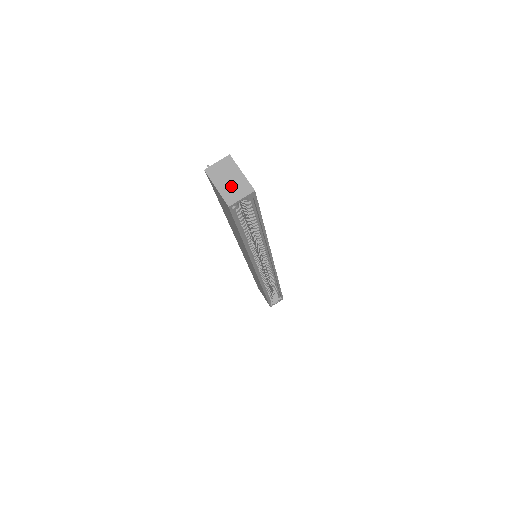
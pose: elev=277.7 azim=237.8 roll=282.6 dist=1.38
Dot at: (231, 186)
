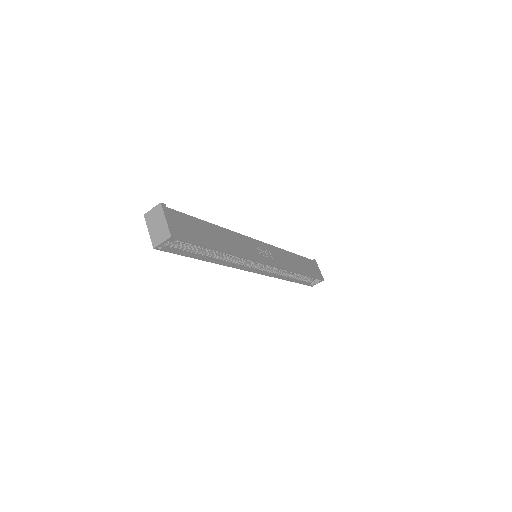
Dot at: (157, 231)
